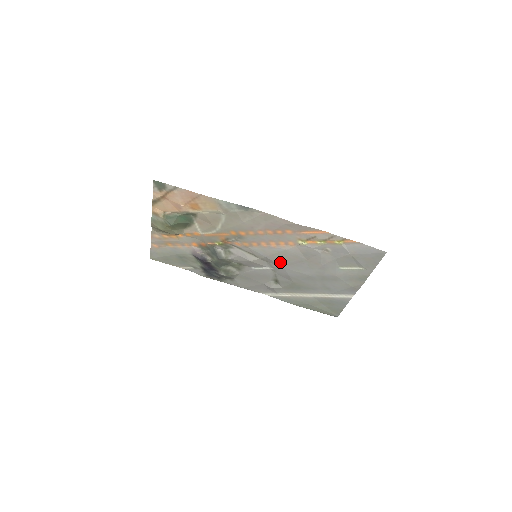
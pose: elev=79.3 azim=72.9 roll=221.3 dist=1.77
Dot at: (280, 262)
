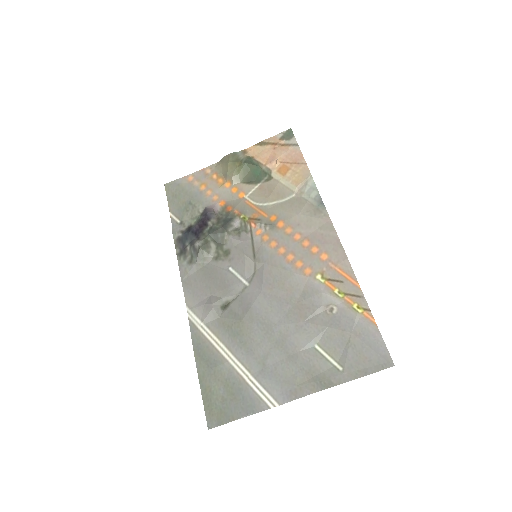
Dot at: (268, 281)
